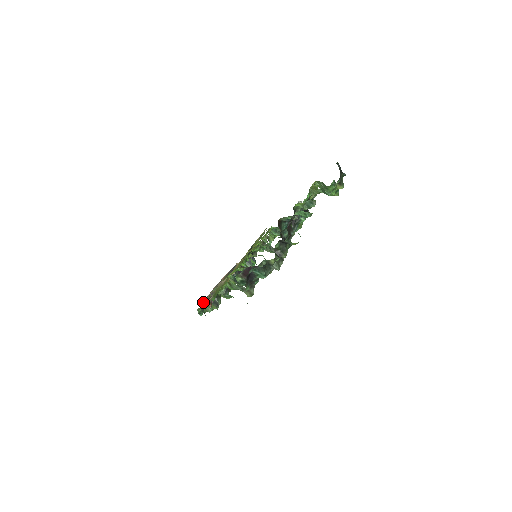
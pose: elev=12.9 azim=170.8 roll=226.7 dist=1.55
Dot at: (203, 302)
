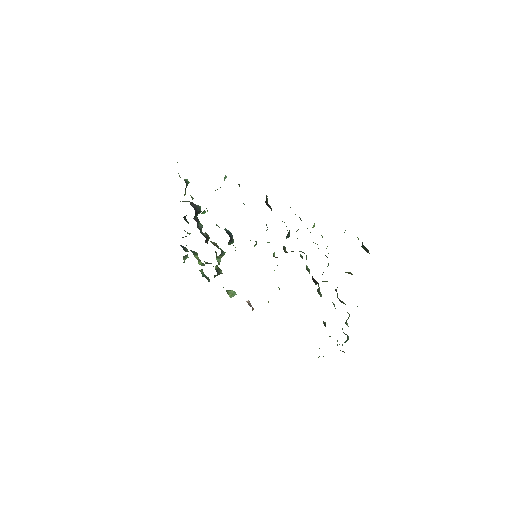
Dot at: occluded
